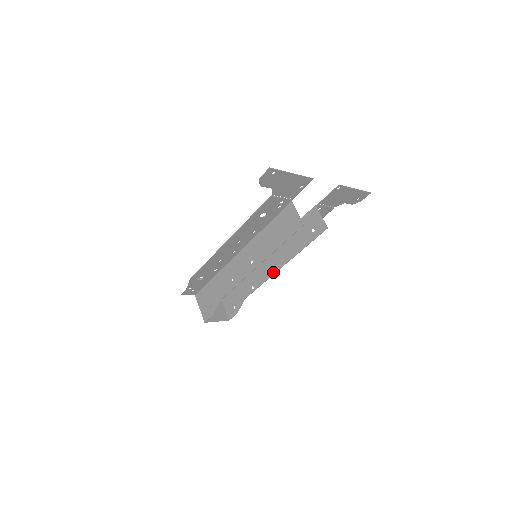
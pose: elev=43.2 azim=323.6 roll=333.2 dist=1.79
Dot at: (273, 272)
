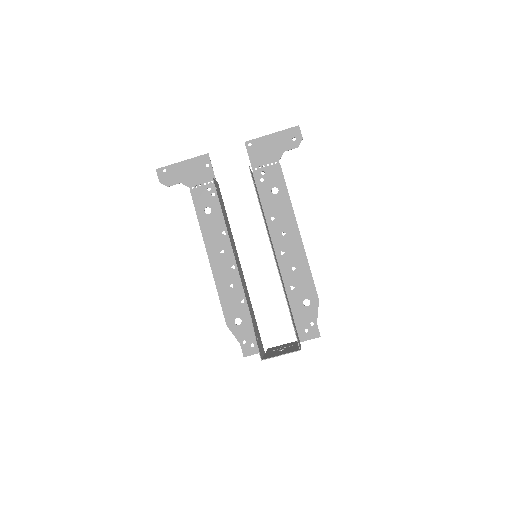
Dot at: occluded
